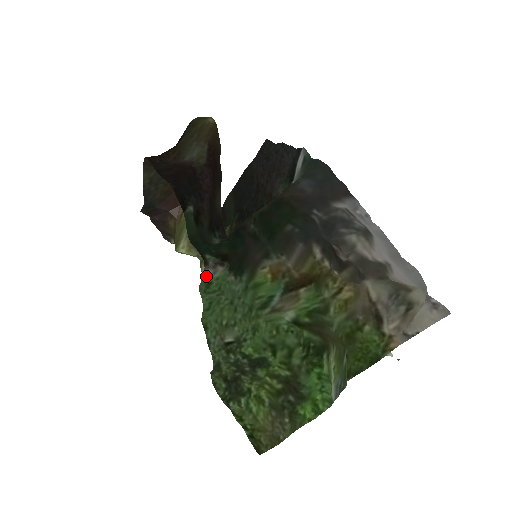
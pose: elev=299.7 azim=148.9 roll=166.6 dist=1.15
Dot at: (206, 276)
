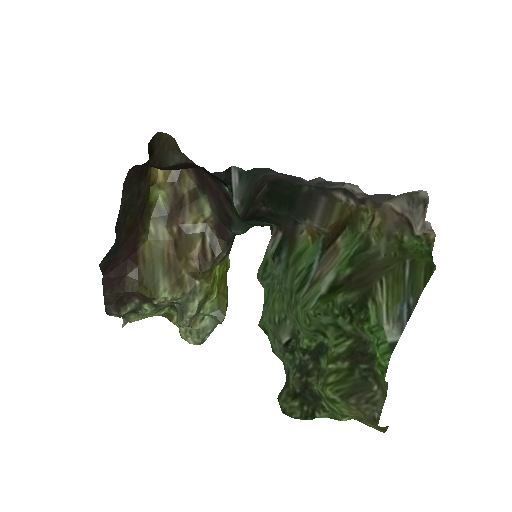
Dot at: (266, 252)
